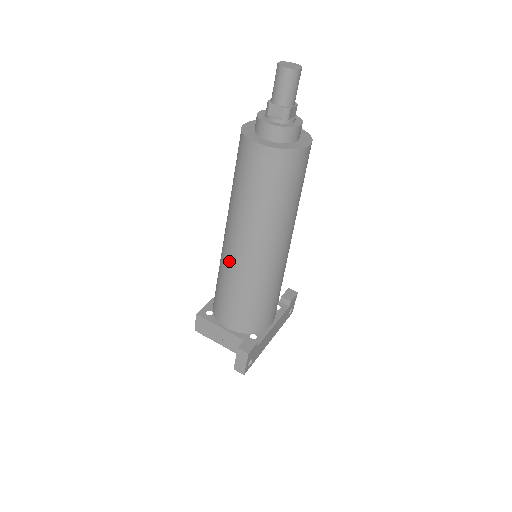
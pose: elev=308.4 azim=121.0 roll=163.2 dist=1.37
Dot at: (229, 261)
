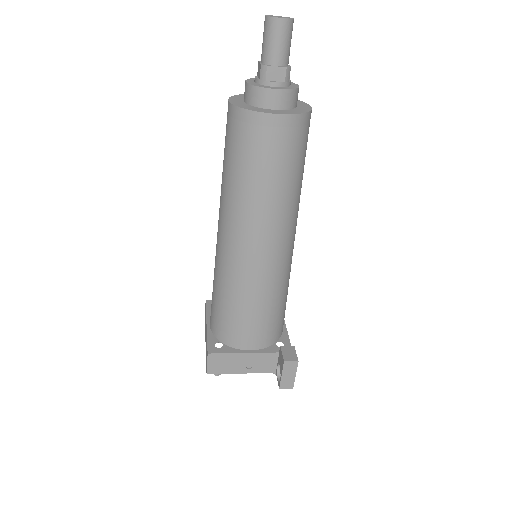
Dot at: (245, 270)
